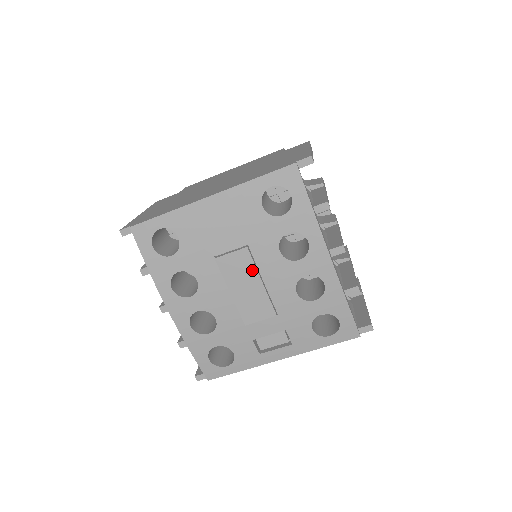
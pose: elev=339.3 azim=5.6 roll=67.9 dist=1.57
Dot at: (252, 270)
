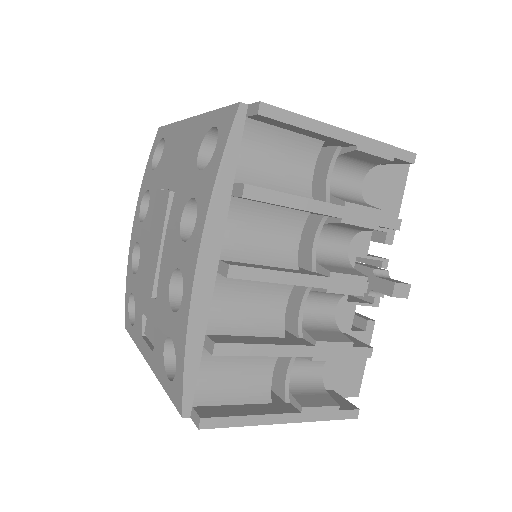
Dot at: (162, 223)
